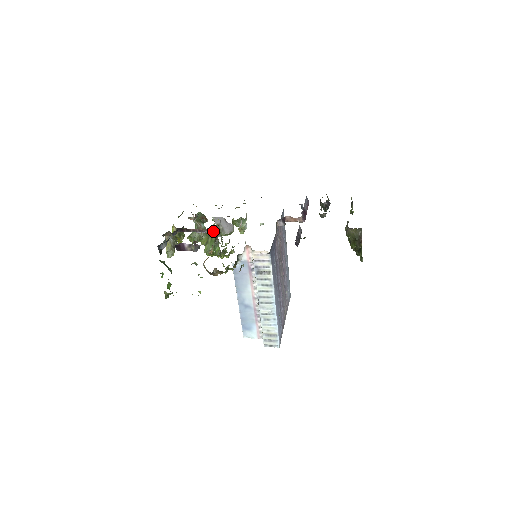
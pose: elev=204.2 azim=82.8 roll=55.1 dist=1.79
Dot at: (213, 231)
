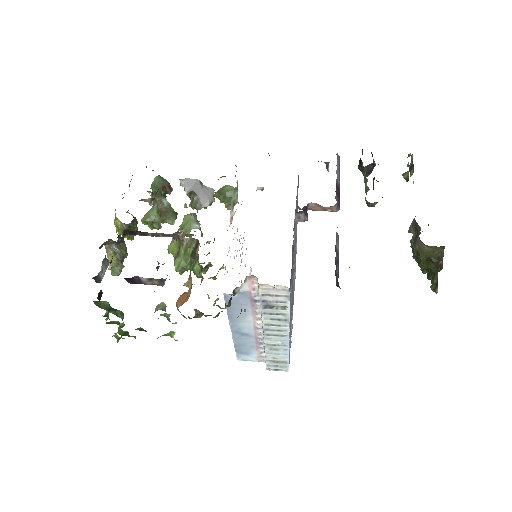
Dot at: (188, 239)
